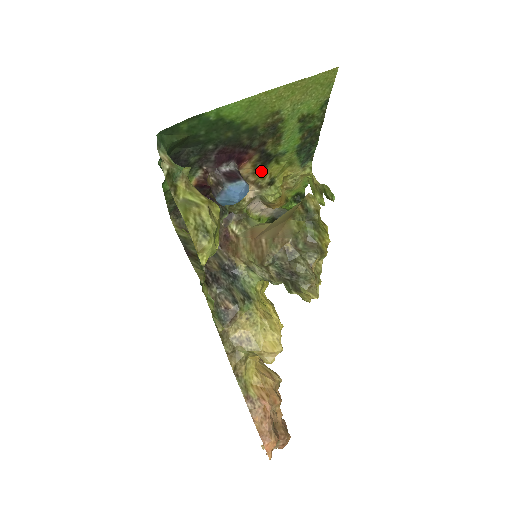
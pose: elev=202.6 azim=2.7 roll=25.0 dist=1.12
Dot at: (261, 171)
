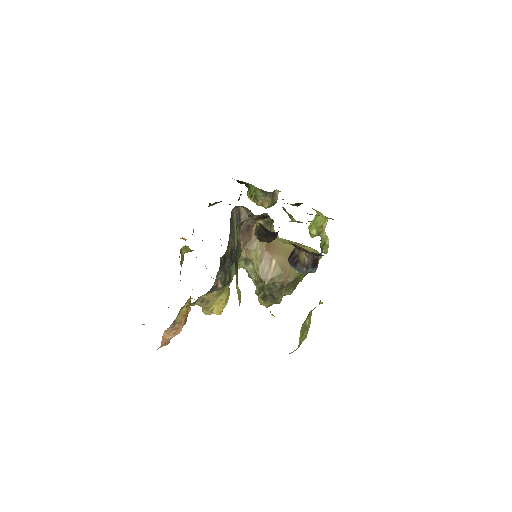
Dot at: occluded
